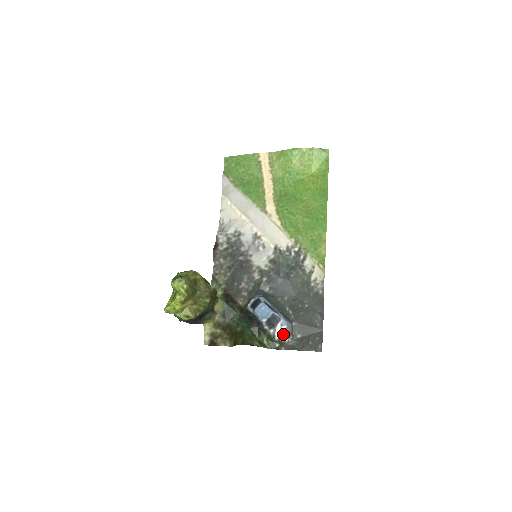
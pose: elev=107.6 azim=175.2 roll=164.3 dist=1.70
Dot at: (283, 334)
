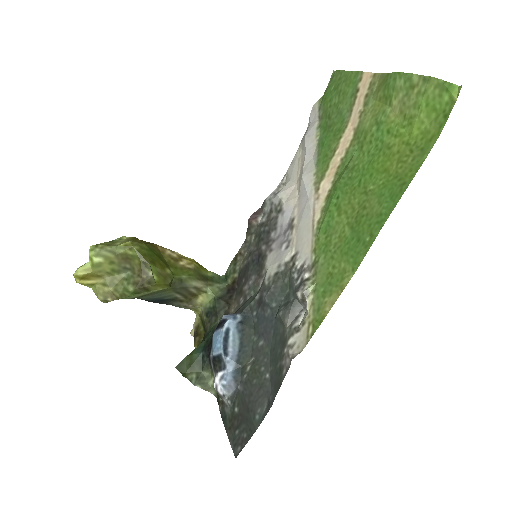
Dot at: (221, 390)
